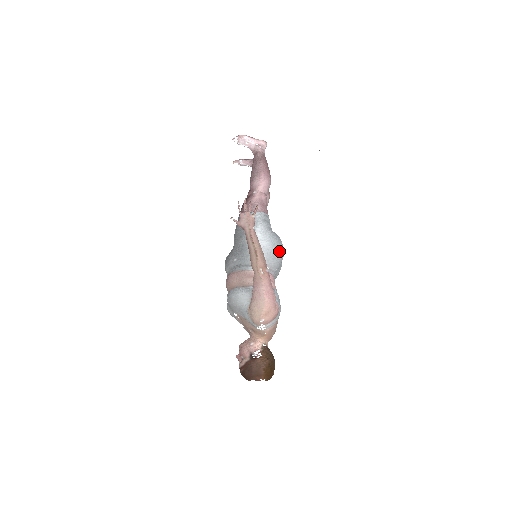
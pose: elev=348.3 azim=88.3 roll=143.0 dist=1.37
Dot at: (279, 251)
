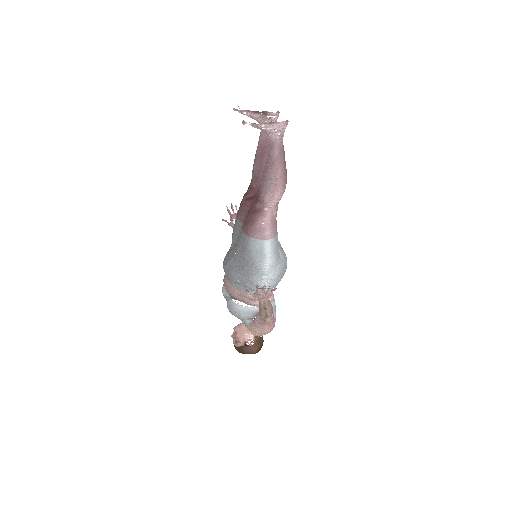
Dot at: (283, 275)
